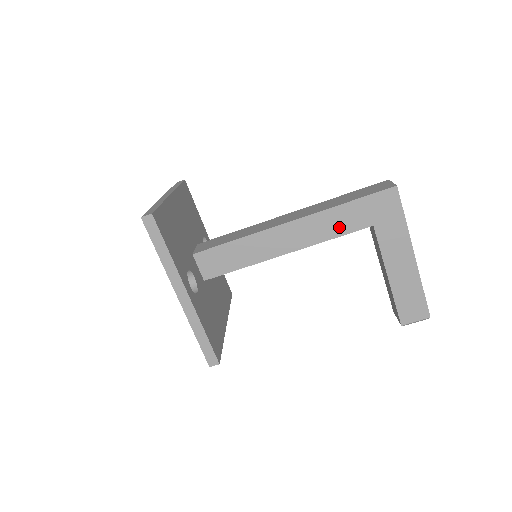
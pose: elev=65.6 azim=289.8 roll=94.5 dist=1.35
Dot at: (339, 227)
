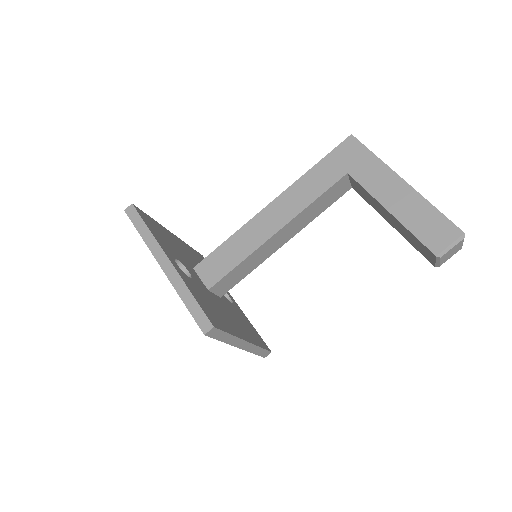
Dot at: (316, 188)
